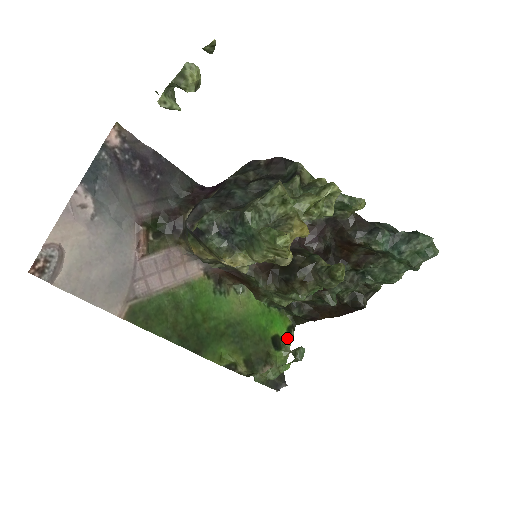
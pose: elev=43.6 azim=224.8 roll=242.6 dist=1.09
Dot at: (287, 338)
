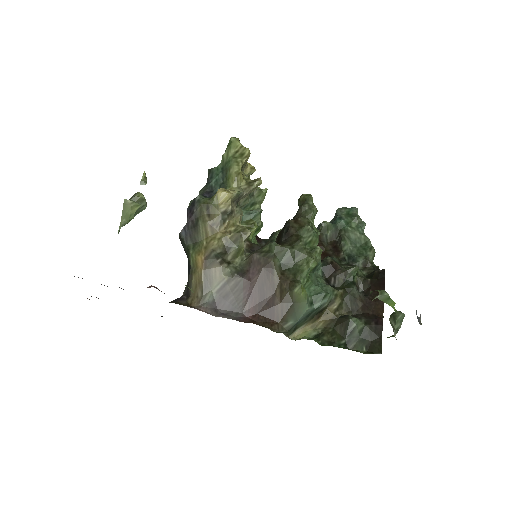
Dot at: occluded
